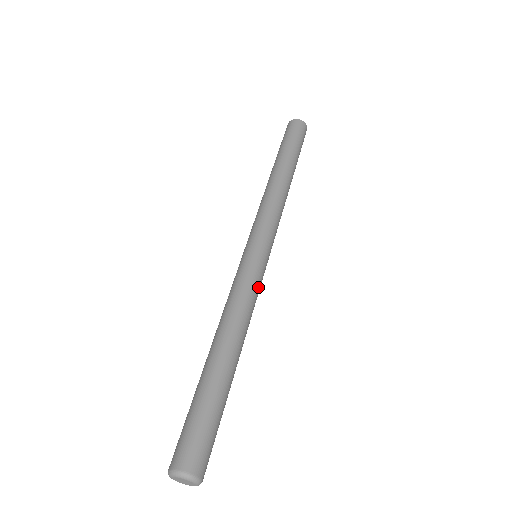
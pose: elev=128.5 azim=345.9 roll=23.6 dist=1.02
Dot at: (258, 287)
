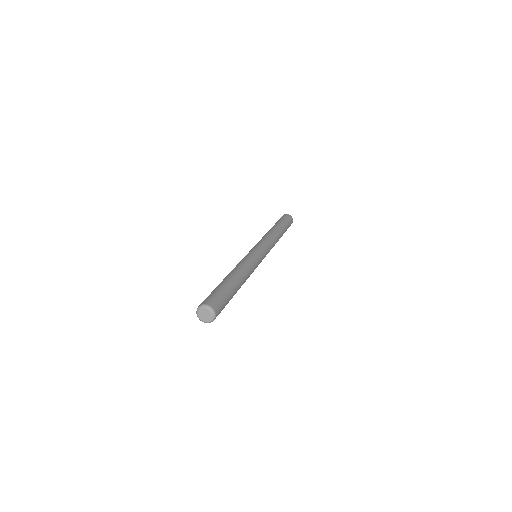
Dot at: (251, 258)
